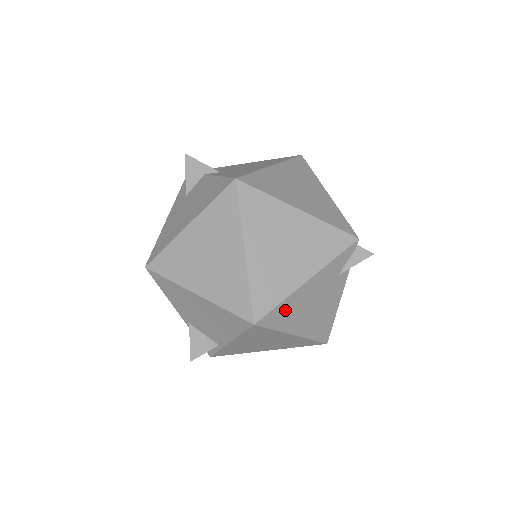
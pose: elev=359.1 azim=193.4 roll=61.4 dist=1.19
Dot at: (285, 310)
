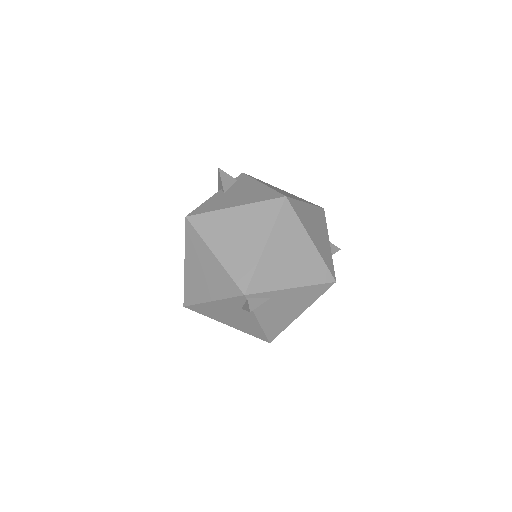
Dot at: (204, 309)
